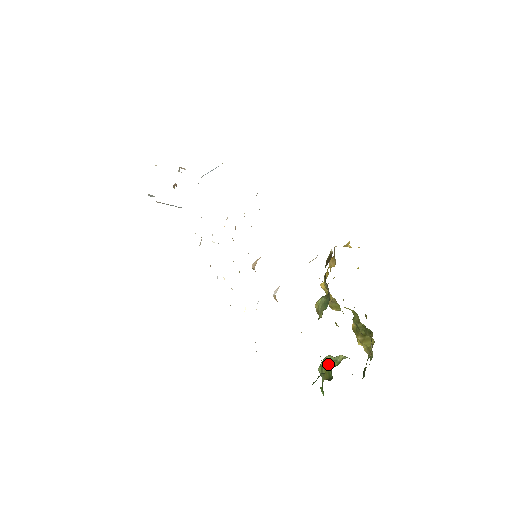
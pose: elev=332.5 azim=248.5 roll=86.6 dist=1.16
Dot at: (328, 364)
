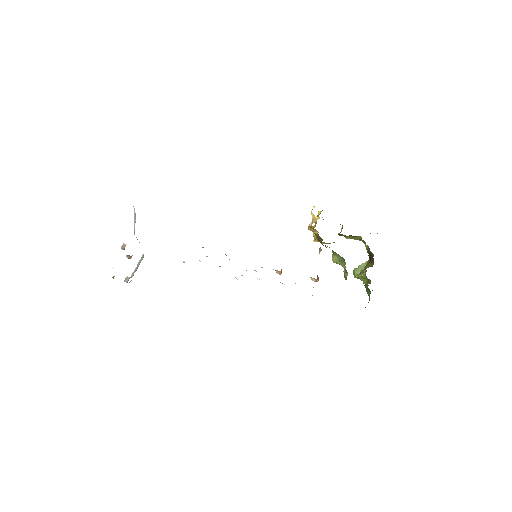
Dot at: occluded
